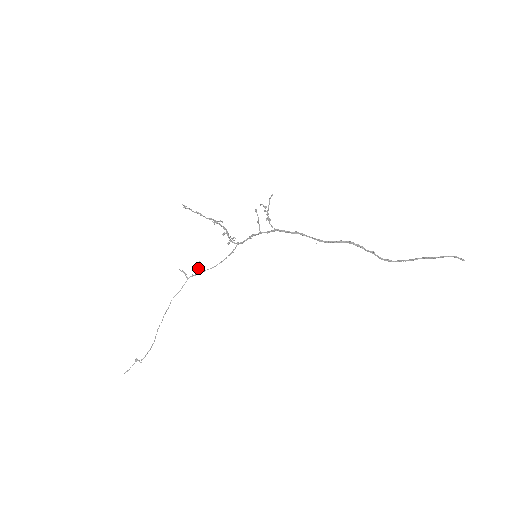
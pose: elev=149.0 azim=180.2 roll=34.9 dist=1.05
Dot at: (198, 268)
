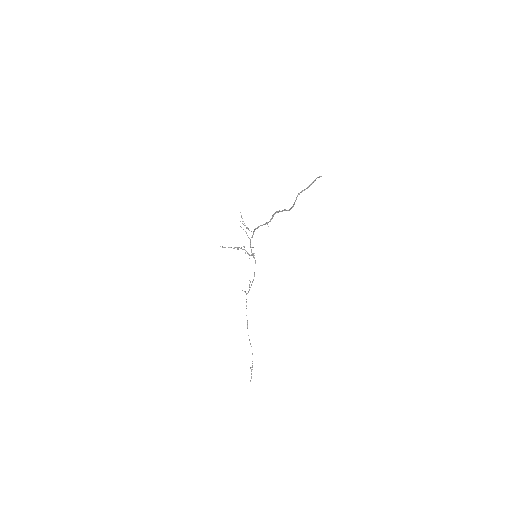
Dot at: occluded
